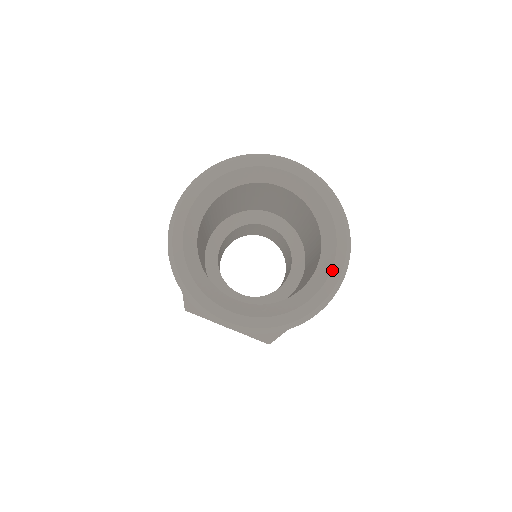
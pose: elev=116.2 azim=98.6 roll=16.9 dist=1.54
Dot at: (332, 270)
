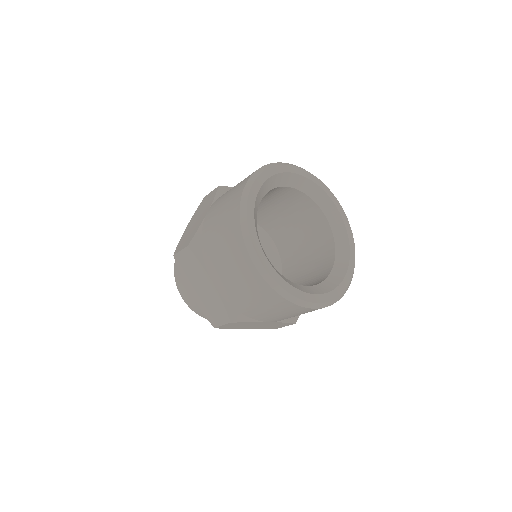
Dot at: (349, 241)
